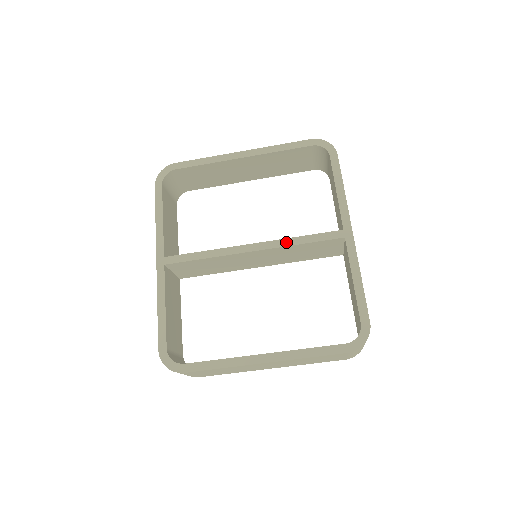
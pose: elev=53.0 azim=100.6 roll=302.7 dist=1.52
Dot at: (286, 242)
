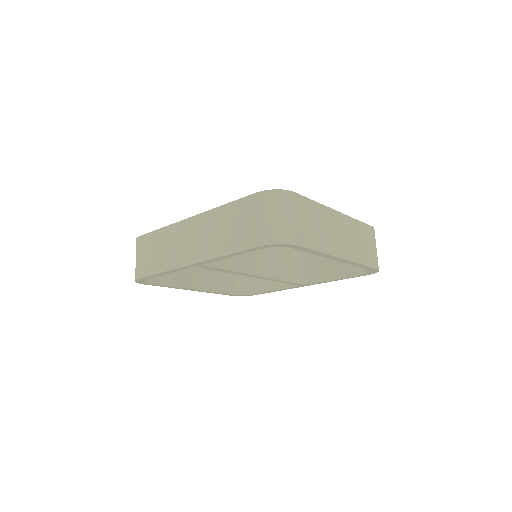
Dot at: occluded
